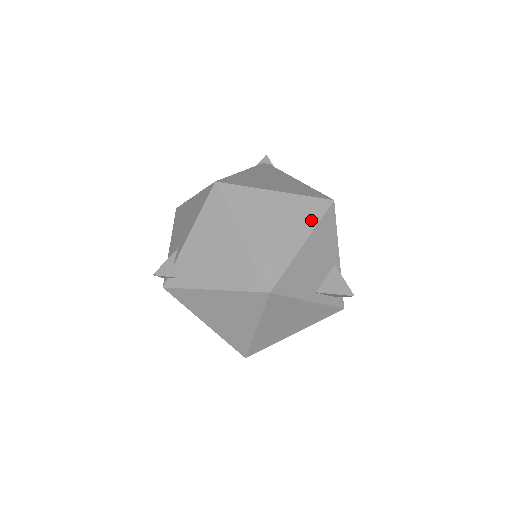
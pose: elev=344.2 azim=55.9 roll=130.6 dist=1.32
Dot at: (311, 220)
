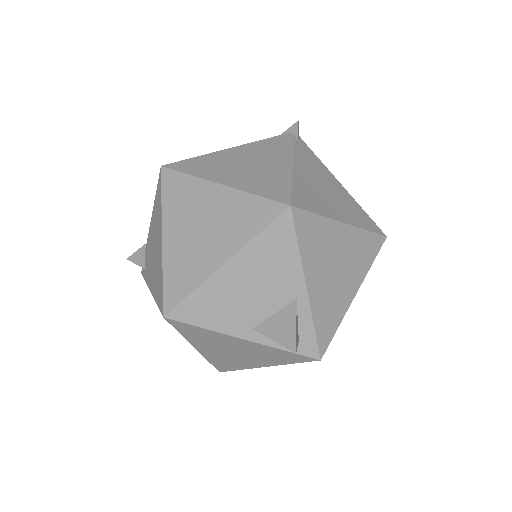
Dot at: (246, 231)
